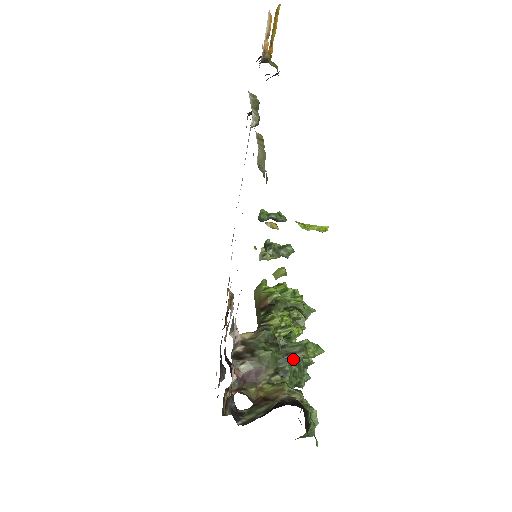
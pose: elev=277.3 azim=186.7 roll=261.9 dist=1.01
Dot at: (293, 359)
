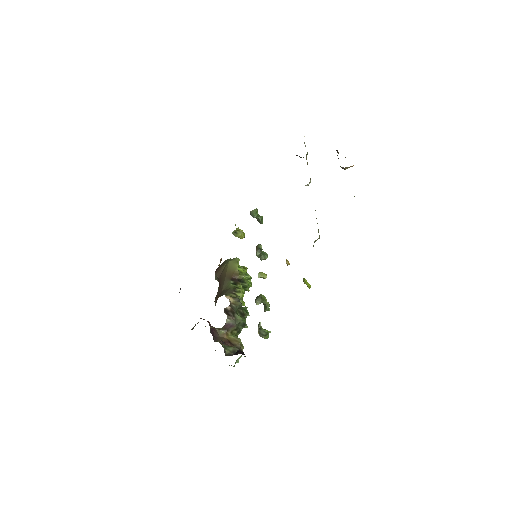
Dot at: (245, 325)
